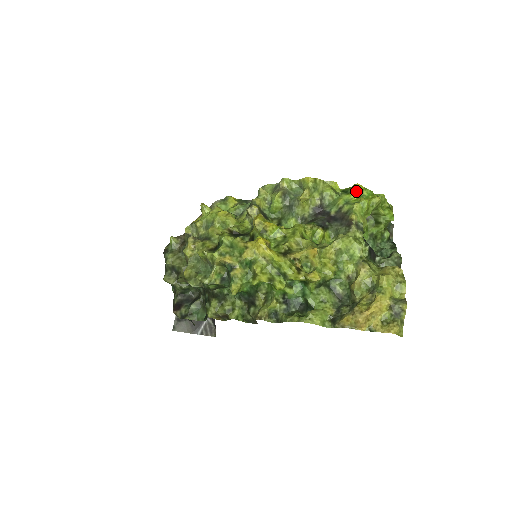
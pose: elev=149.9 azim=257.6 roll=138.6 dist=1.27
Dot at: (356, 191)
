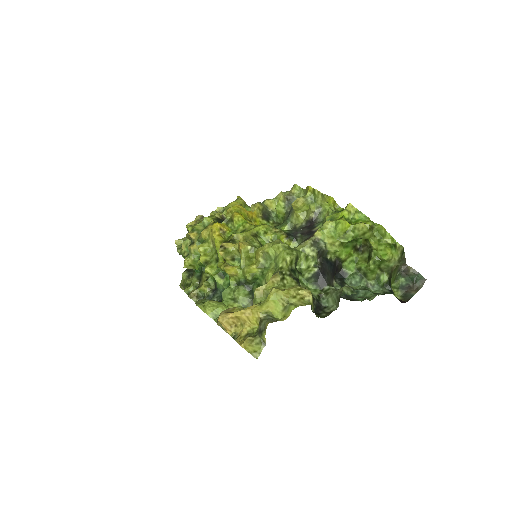
Dot at: (343, 210)
